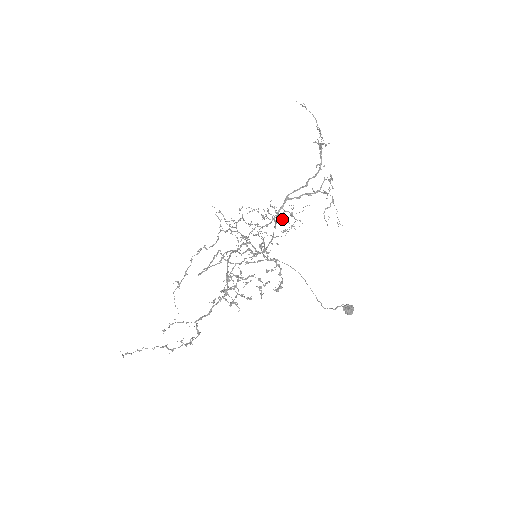
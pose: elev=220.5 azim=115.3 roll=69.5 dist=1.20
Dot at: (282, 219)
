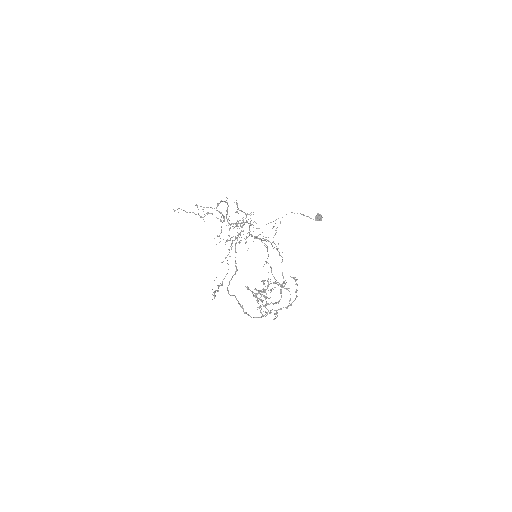
Dot at: (246, 215)
